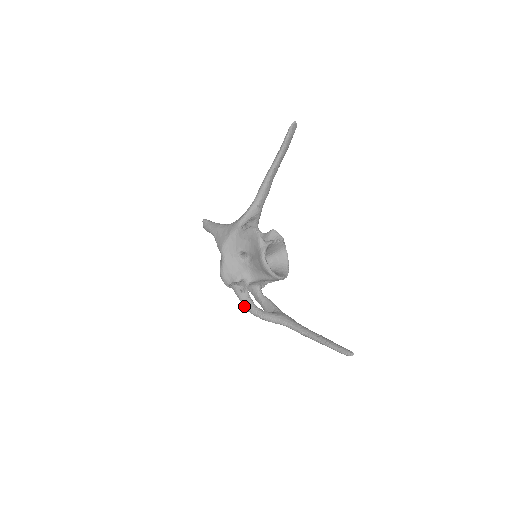
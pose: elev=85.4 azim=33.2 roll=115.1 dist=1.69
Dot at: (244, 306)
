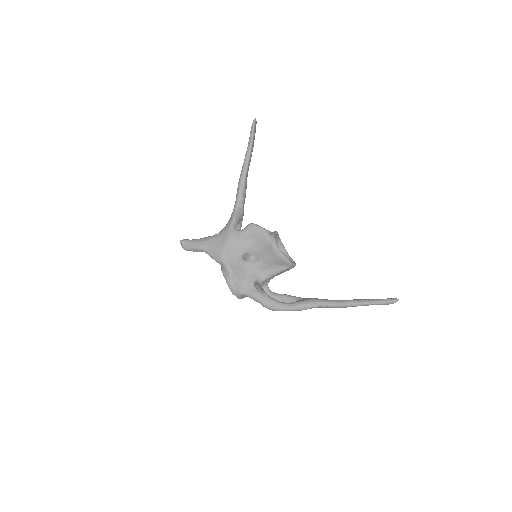
Dot at: (267, 307)
